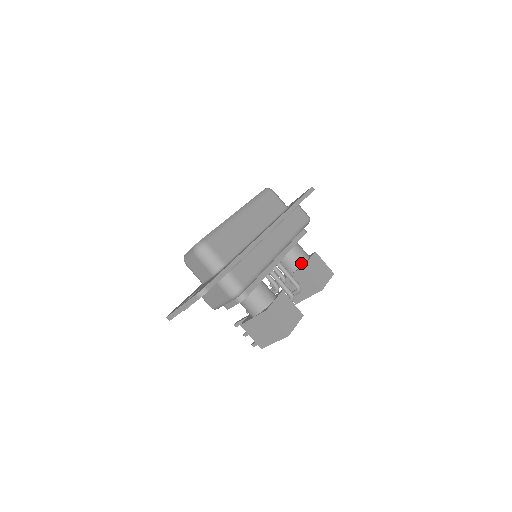
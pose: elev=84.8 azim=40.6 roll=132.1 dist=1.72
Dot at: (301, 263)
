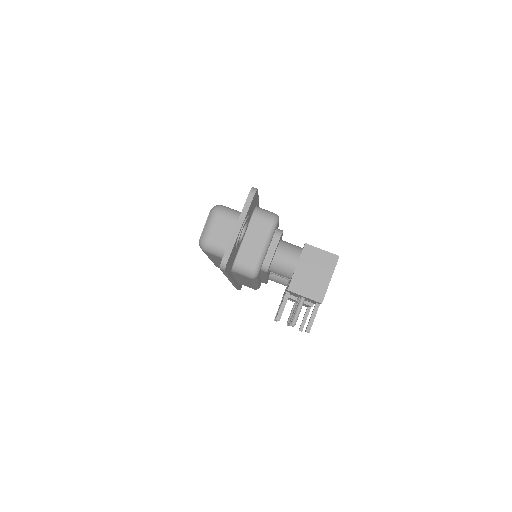
Dot at: occluded
